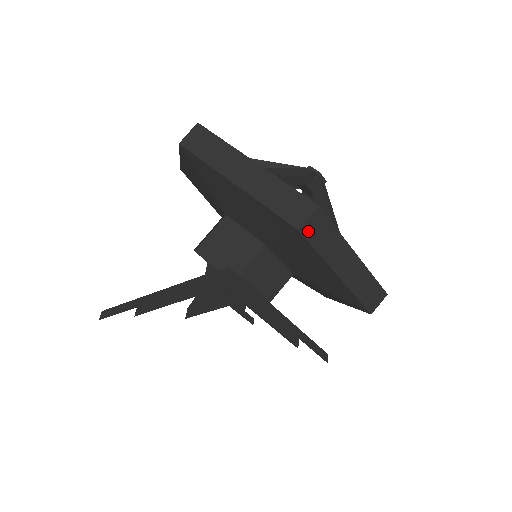
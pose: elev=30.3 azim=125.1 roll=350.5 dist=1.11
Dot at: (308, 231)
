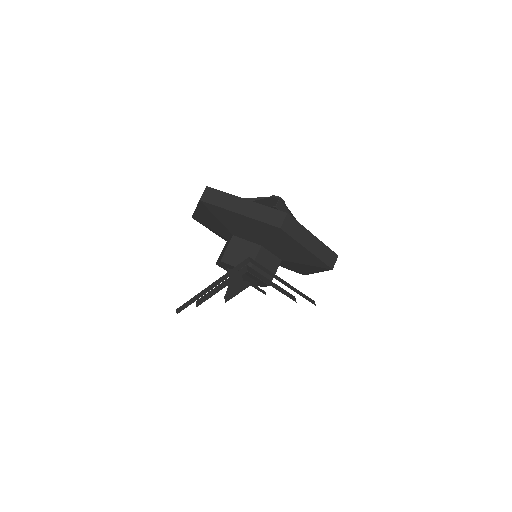
Dot at: (285, 228)
